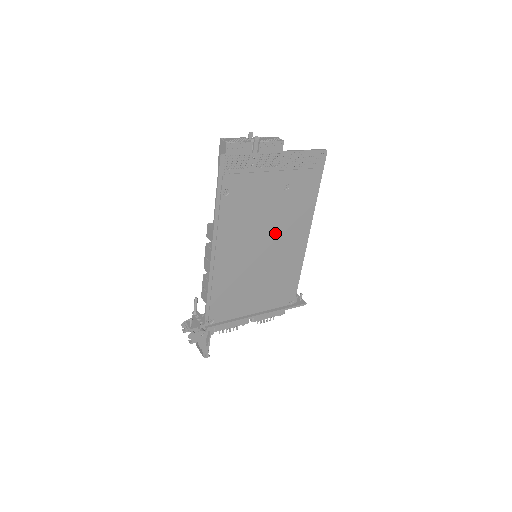
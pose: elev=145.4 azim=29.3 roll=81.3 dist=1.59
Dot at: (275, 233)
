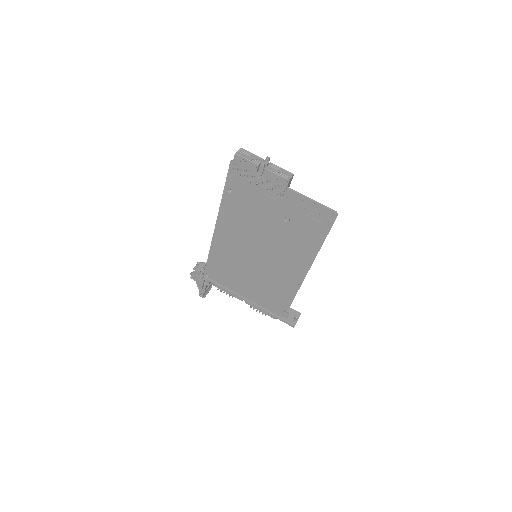
Dot at: (271, 250)
